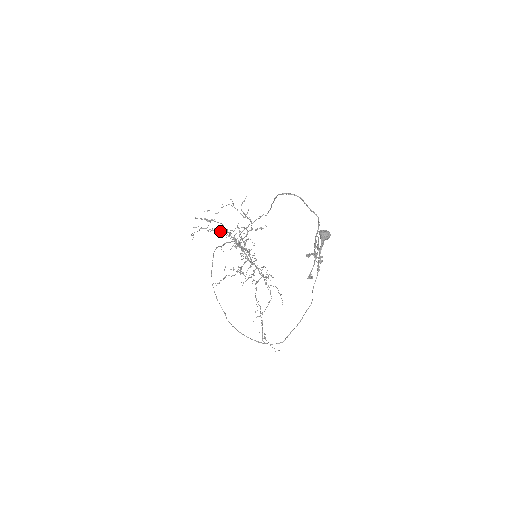
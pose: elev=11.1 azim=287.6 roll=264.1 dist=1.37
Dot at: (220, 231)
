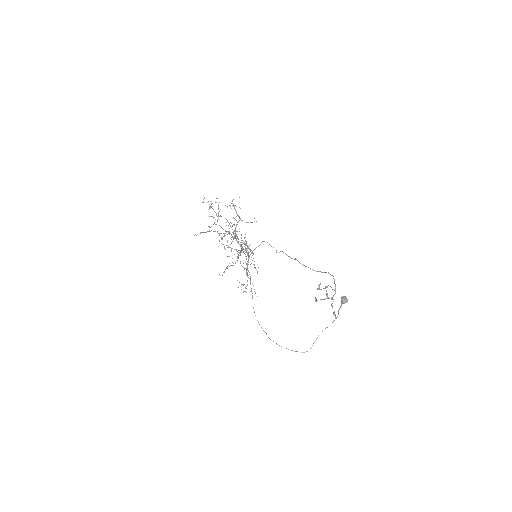
Dot at: occluded
